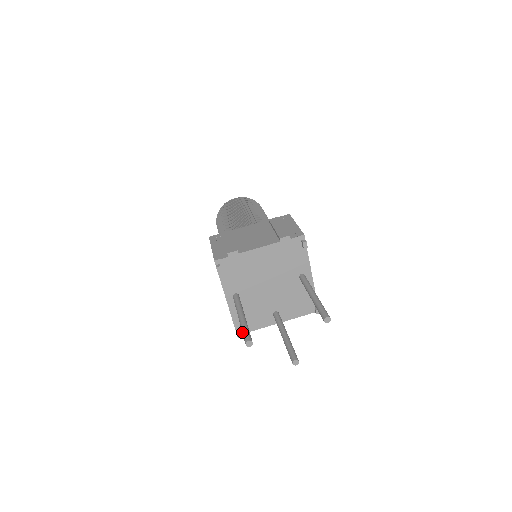
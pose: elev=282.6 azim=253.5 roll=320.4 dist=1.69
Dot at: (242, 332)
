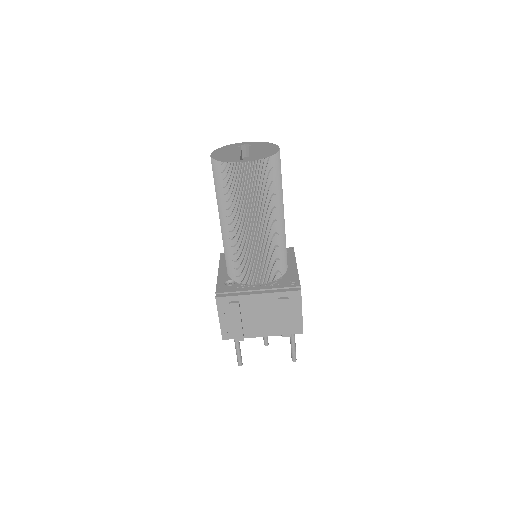
Dot at: occluded
